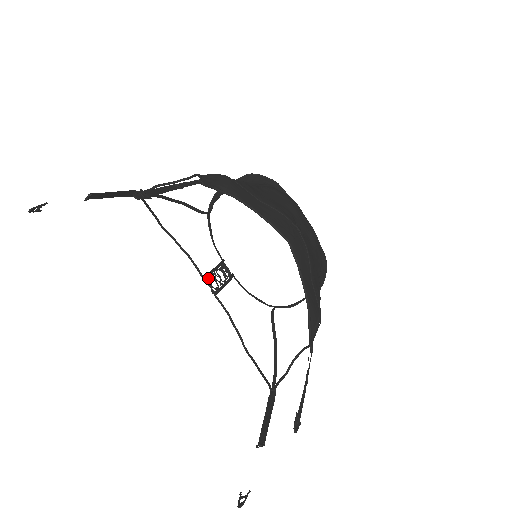
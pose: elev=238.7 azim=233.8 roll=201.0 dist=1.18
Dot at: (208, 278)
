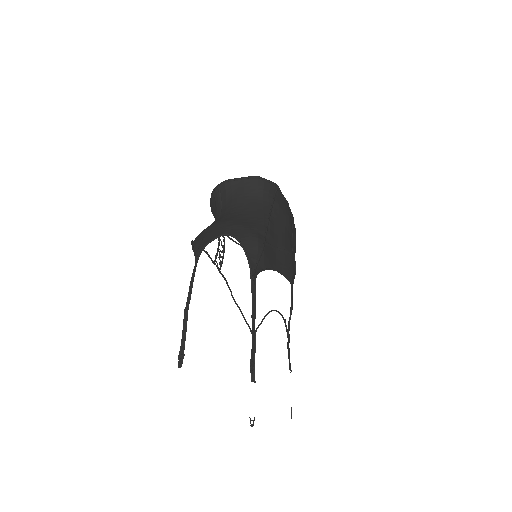
Dot at: (215, 258)
